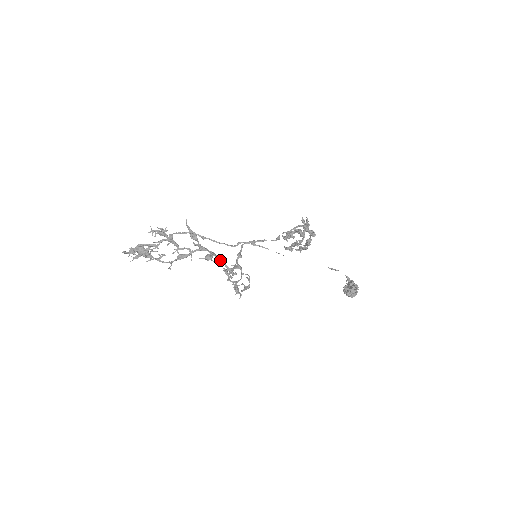
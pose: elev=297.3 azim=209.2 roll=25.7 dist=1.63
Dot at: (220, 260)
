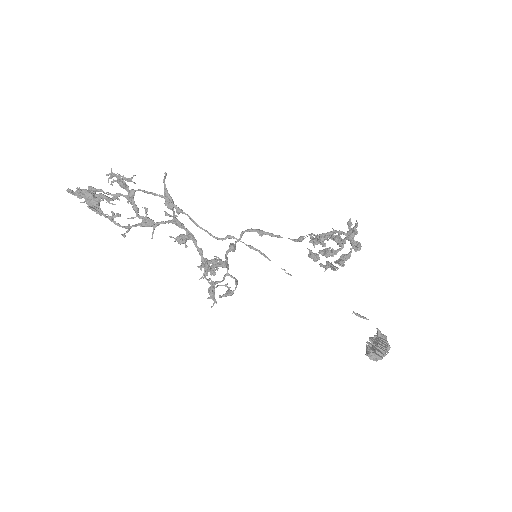
Dot at: (197, 248)
